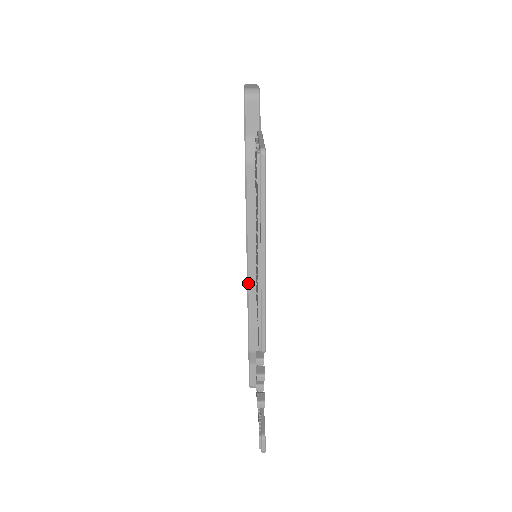
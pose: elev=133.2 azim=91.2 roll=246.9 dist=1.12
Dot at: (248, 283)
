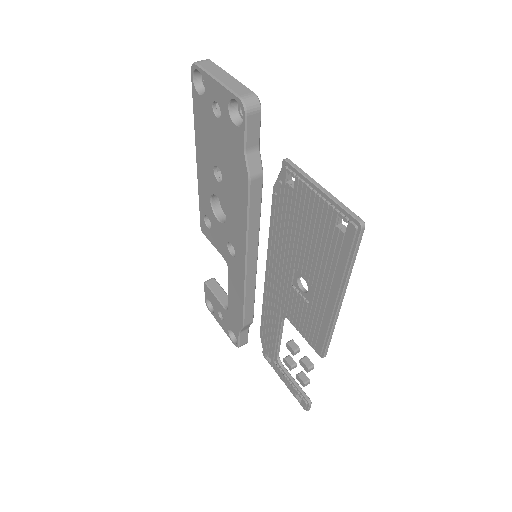
Dot at: (246, 279)
